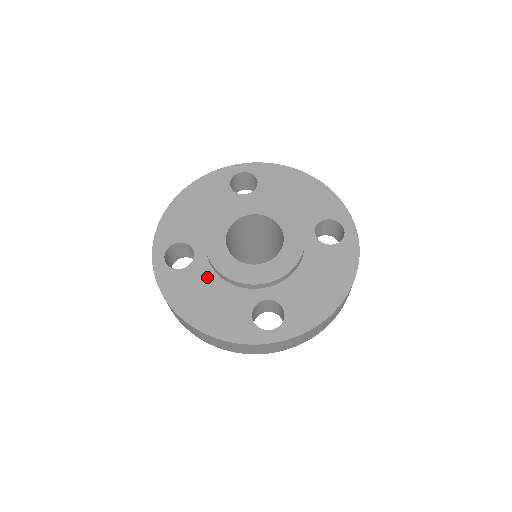
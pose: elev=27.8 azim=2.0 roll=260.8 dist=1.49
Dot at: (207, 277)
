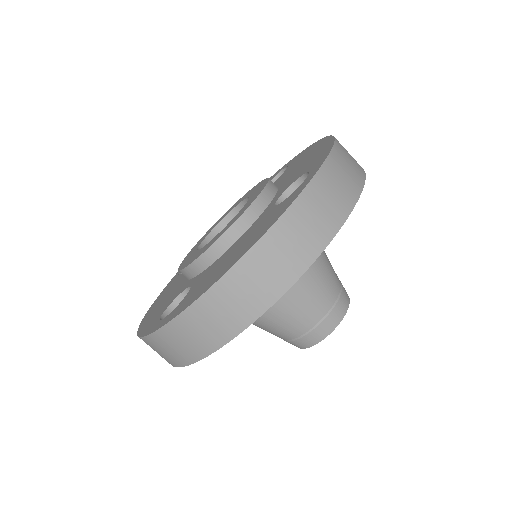
Dot at: (183, 276)
